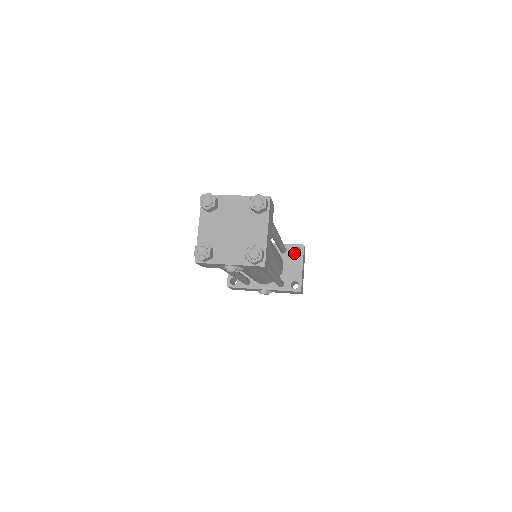
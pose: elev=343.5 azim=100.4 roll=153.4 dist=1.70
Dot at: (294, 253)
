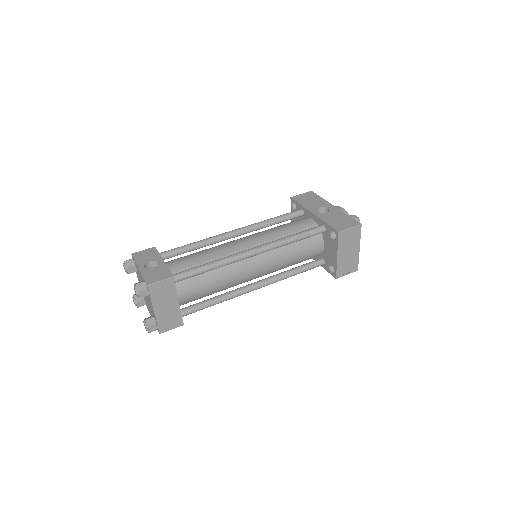
Dot at: (331, 236)
